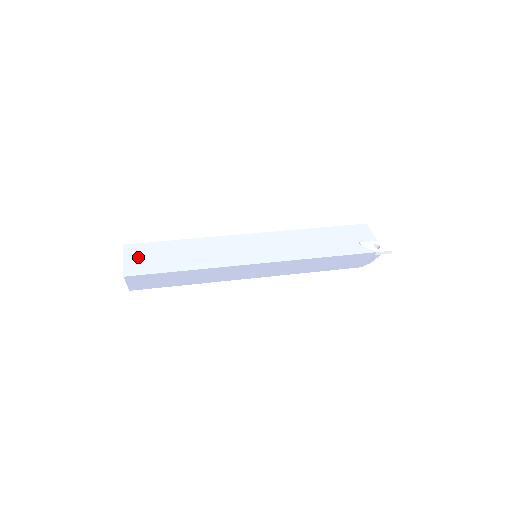
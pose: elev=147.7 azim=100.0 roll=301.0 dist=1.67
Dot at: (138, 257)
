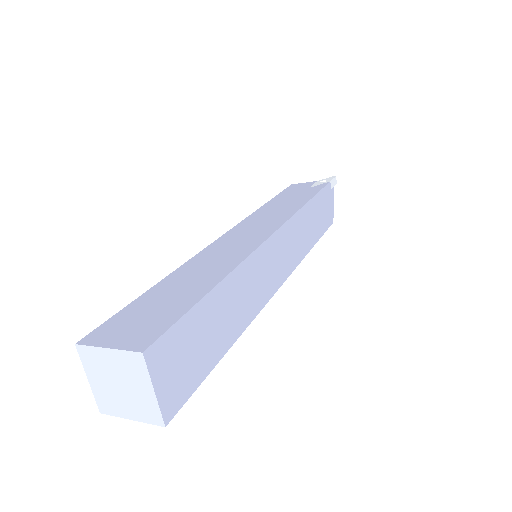
Dot at: (127, 328)
